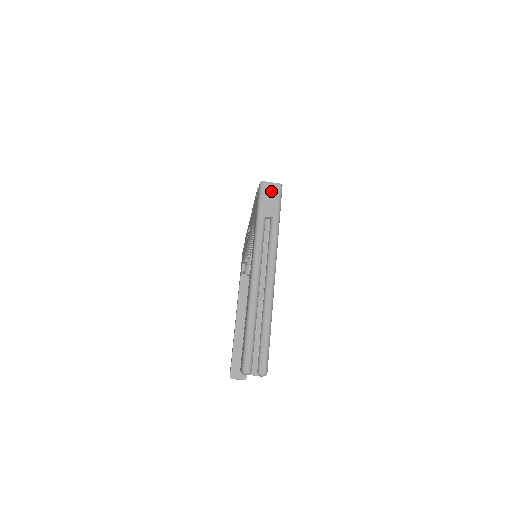
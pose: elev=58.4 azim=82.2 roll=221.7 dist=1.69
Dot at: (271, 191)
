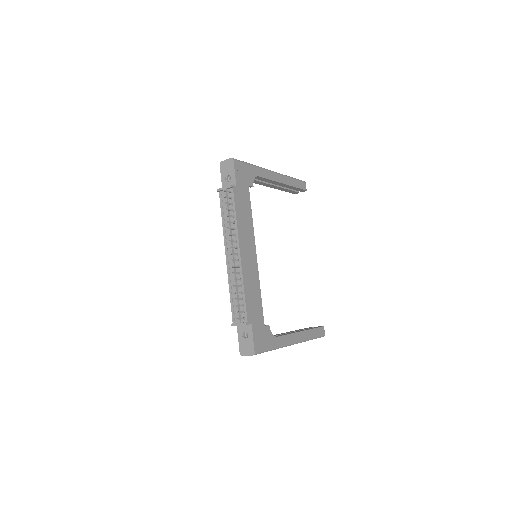
Dot at: occluded
